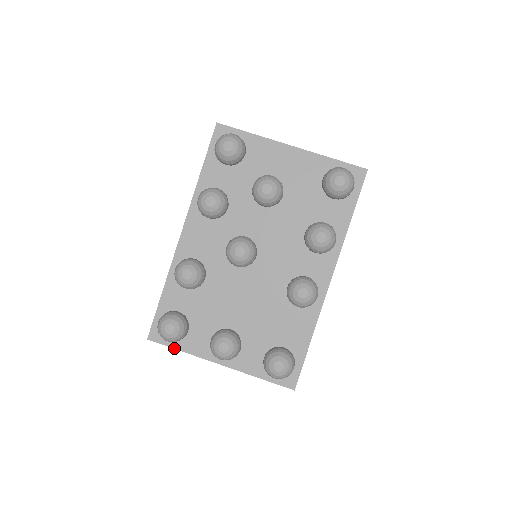
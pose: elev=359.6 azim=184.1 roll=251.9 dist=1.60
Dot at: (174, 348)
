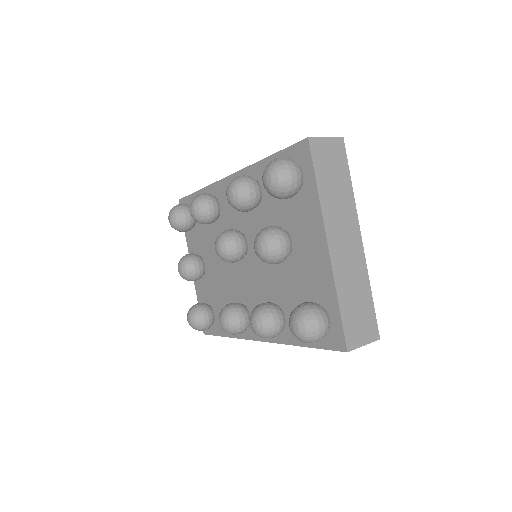
Dot at: occluded
